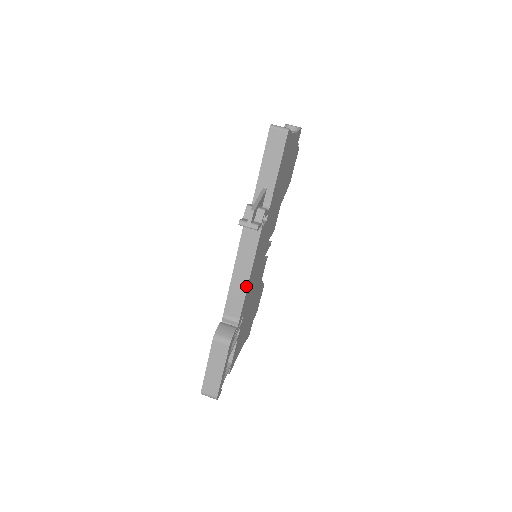
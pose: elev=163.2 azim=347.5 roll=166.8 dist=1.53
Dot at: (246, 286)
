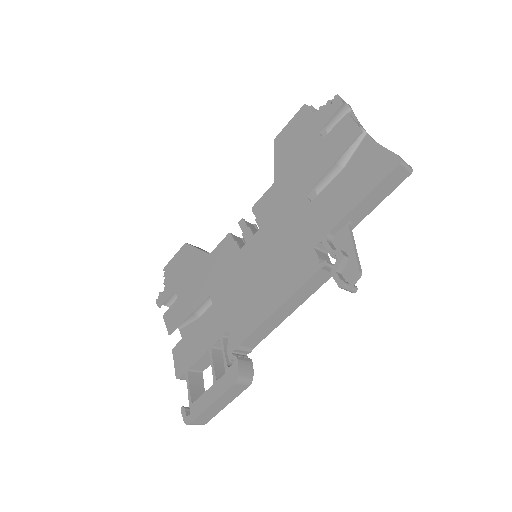
Dot at: (281, 322)
